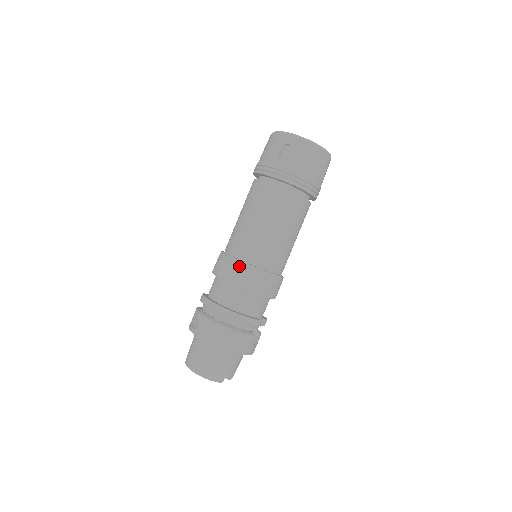
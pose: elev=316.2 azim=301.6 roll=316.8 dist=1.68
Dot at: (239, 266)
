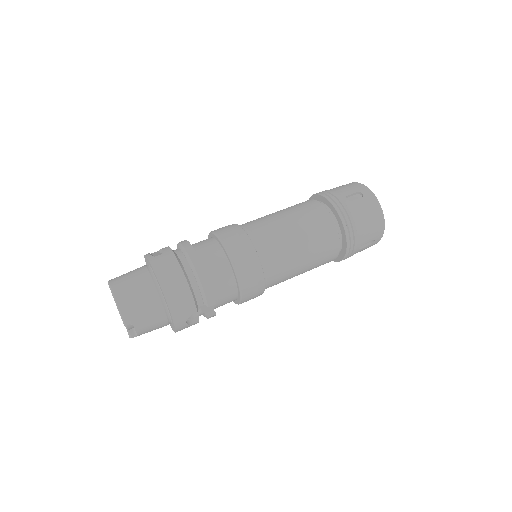
Dot at: (244, 239)
